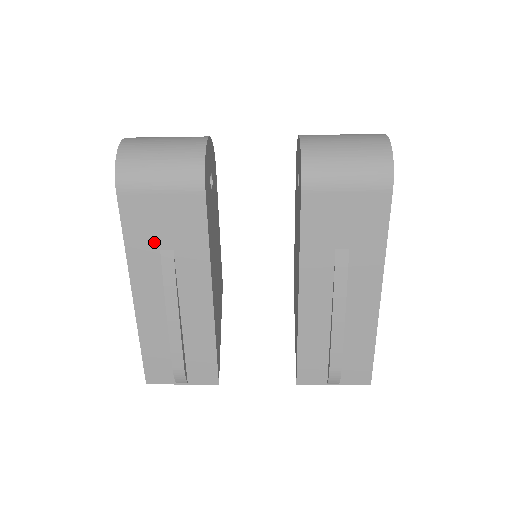
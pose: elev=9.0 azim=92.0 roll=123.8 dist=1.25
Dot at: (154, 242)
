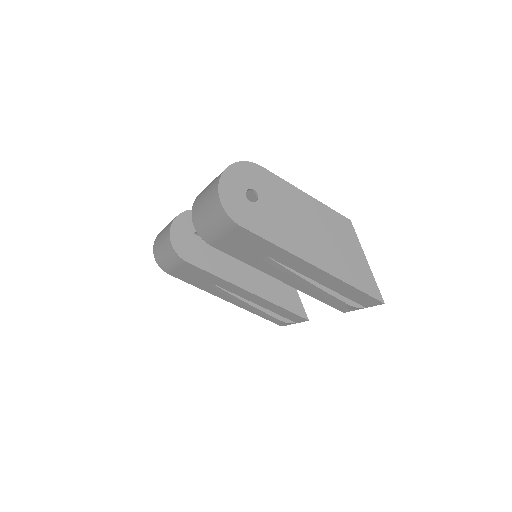
Dot at: (203, 283)
